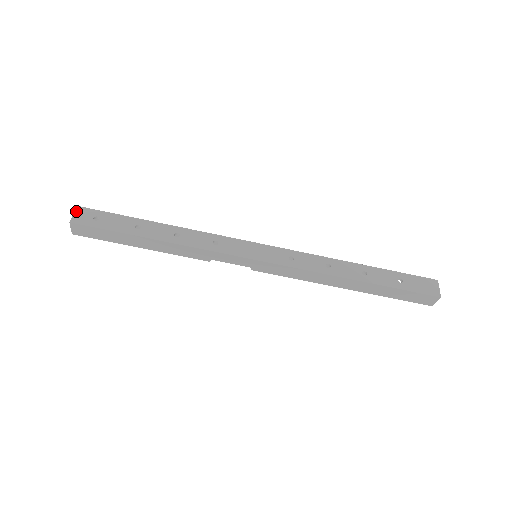
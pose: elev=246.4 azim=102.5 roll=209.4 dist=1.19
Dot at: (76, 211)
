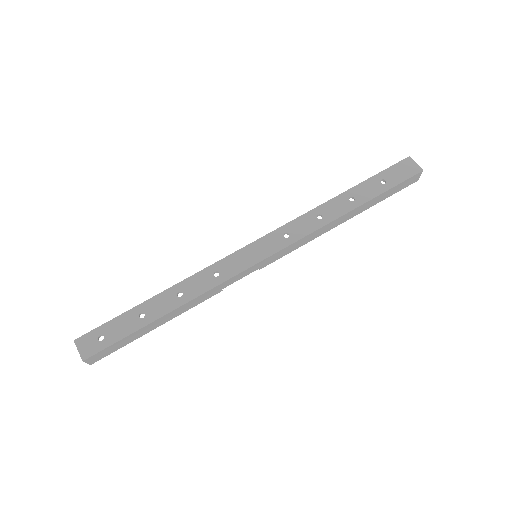
Dot at: (77, 346)
